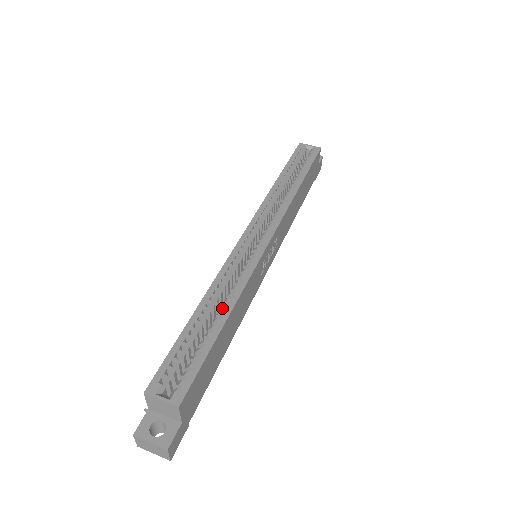
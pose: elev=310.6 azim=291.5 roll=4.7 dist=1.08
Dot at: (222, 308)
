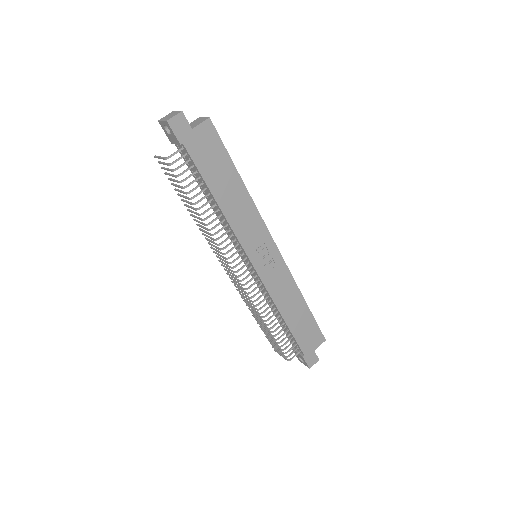
Dot at: occluded
